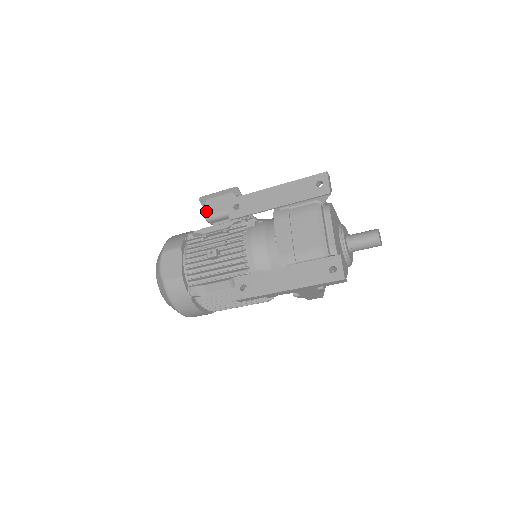
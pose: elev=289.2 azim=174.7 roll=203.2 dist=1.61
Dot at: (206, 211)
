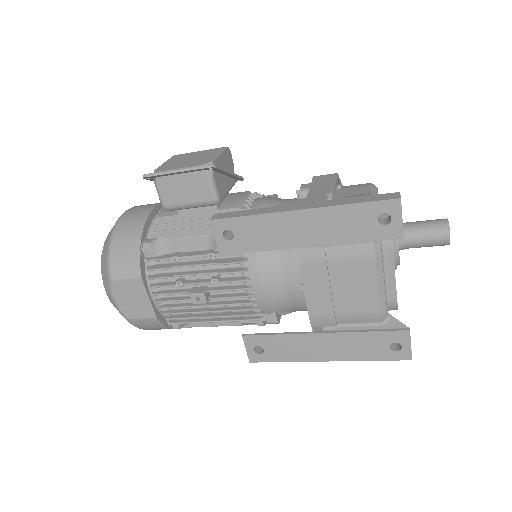
Dot at: (162, 198)
